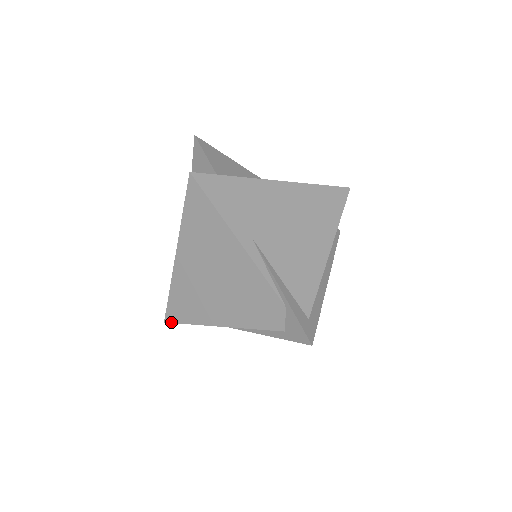
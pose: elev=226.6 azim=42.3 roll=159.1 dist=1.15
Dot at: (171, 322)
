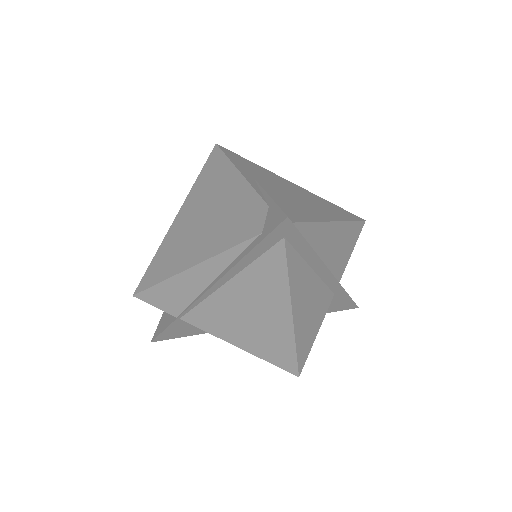
Dot at: (140, 291)
